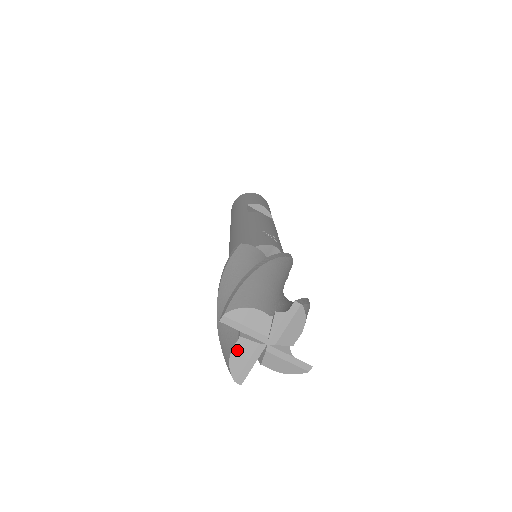
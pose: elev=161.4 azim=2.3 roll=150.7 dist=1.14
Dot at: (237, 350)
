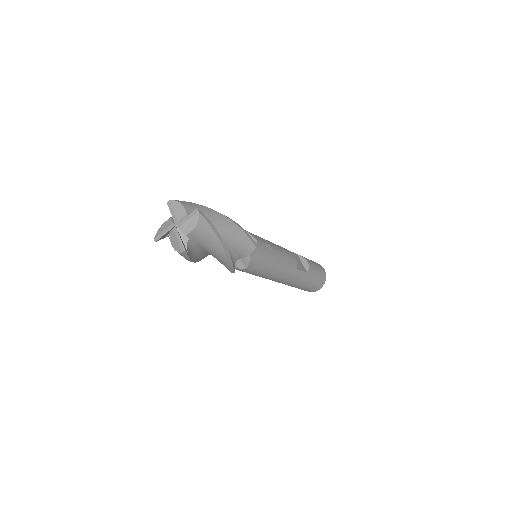
Dot at: (165, 224)
